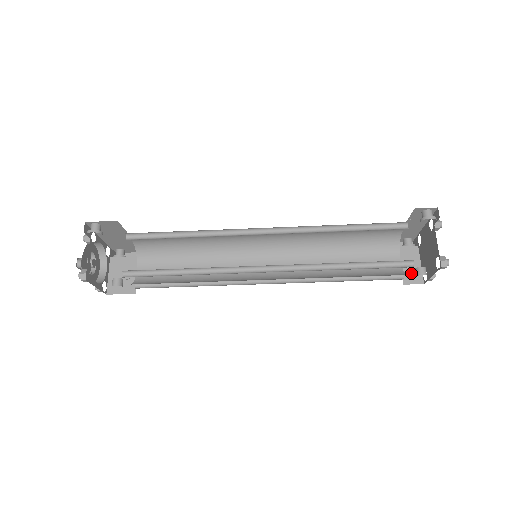
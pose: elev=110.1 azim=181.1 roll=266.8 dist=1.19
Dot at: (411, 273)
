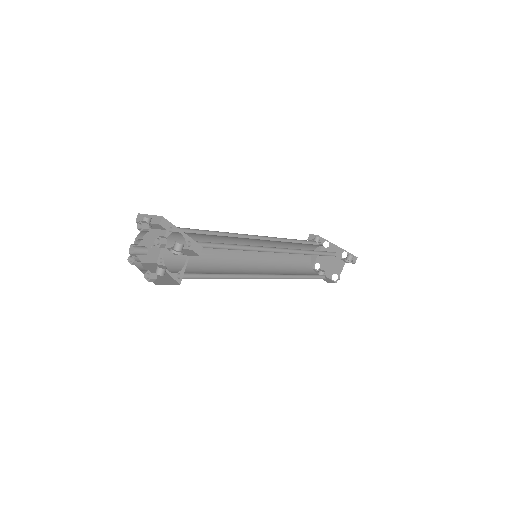
Dot at: (311, 261)
